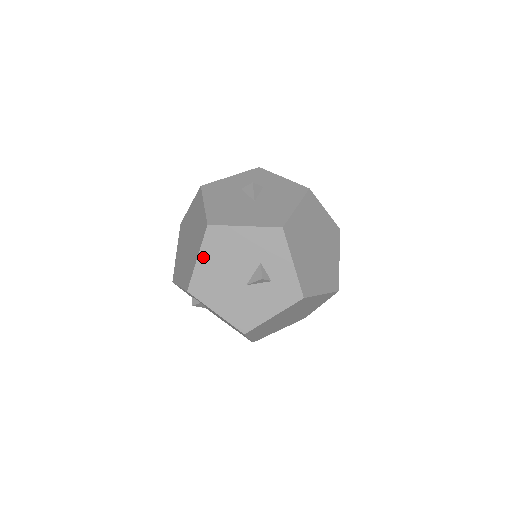
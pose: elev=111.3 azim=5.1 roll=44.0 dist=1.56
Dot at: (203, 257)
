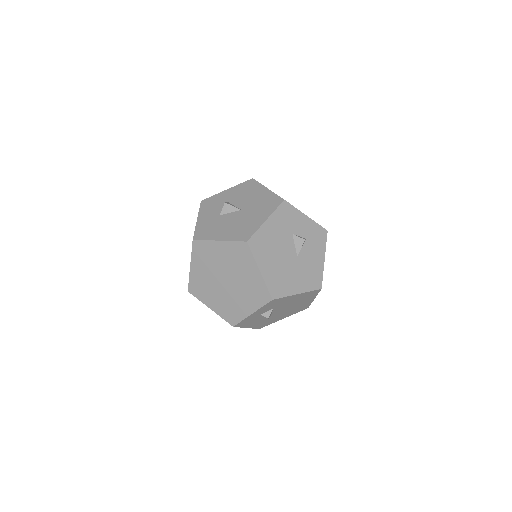
Dot at: (262, 266)
